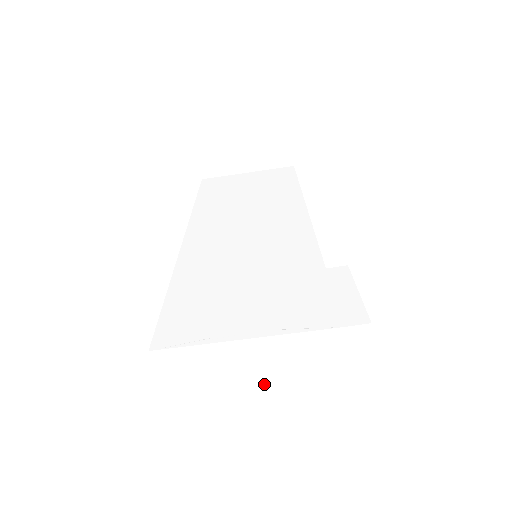
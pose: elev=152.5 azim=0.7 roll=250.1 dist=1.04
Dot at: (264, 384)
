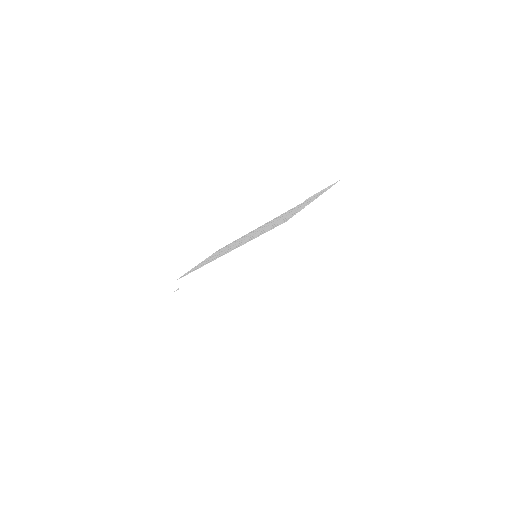
Dot at: (330, 223)
